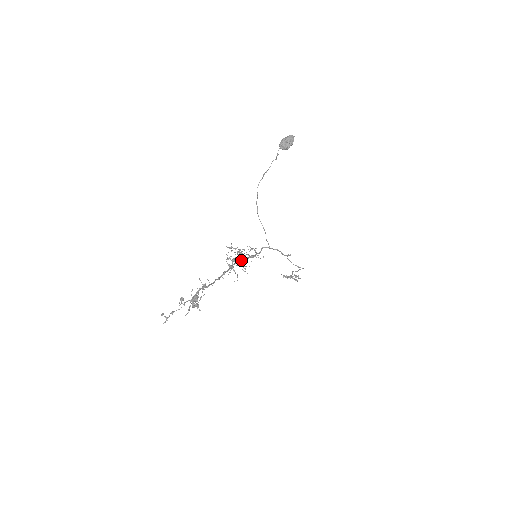
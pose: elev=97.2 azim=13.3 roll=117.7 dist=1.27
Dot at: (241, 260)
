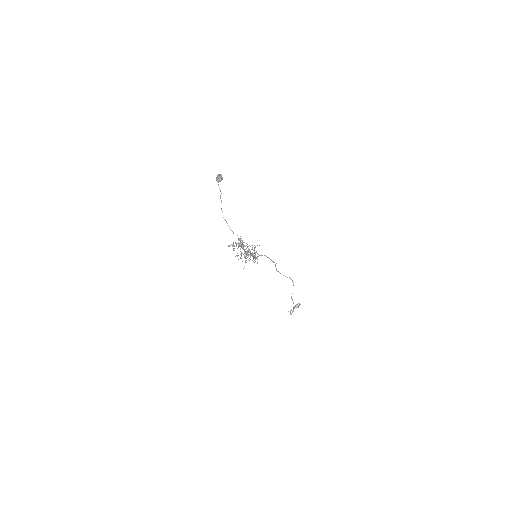
Dot at: occluded
